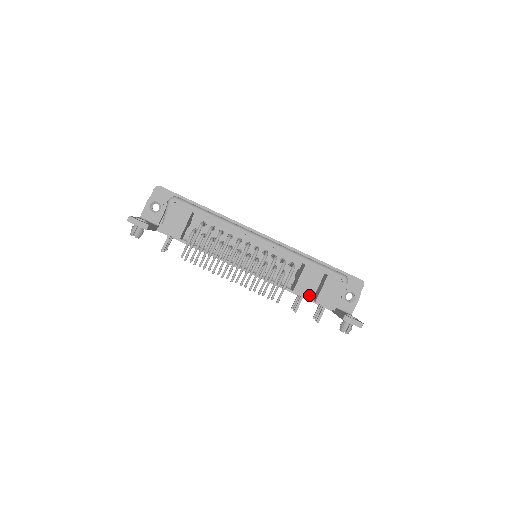
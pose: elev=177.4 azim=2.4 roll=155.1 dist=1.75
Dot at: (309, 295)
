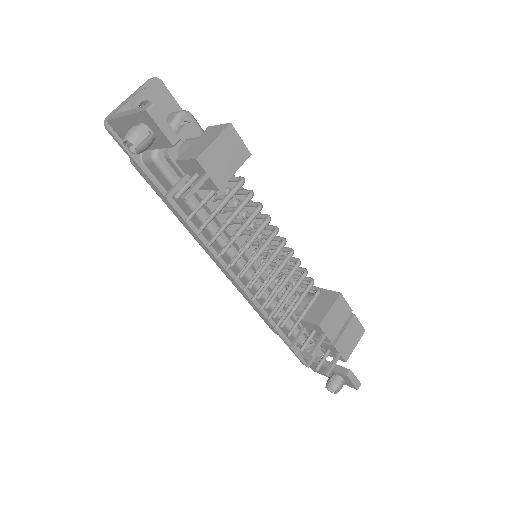
Dot at: (332, 335)
